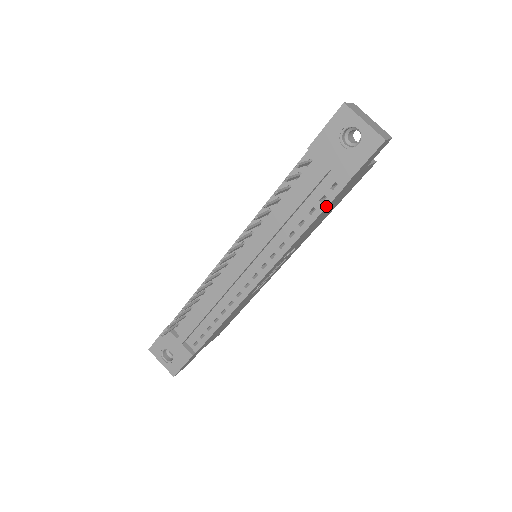
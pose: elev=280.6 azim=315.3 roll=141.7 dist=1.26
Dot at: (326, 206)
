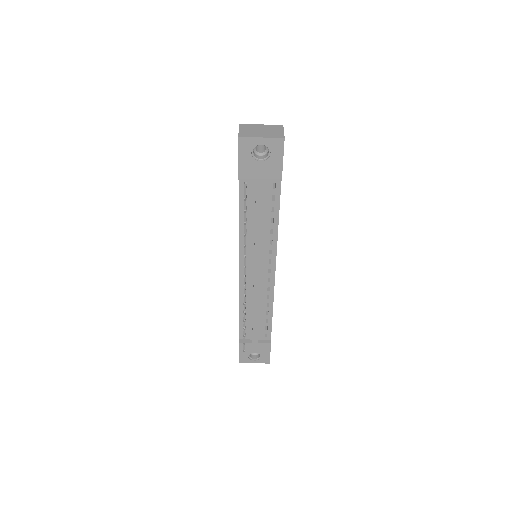
Dot at: (279, 200)
